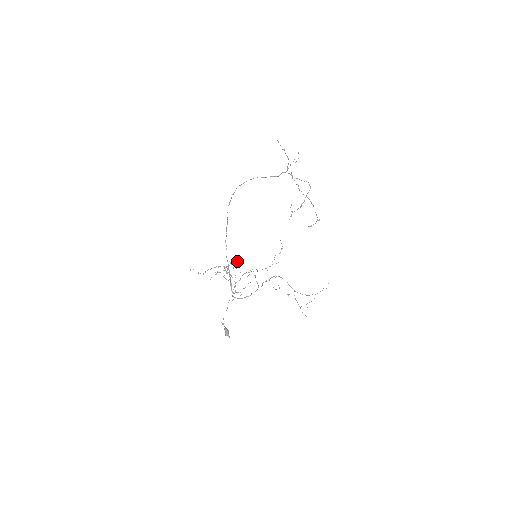
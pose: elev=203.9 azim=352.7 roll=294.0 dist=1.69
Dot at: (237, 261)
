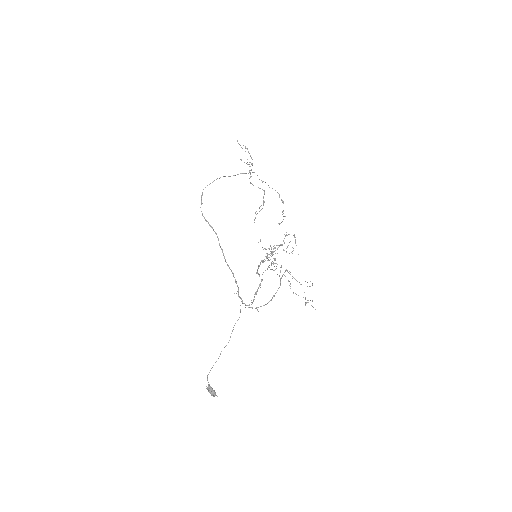
Dot at: (293, 235)
